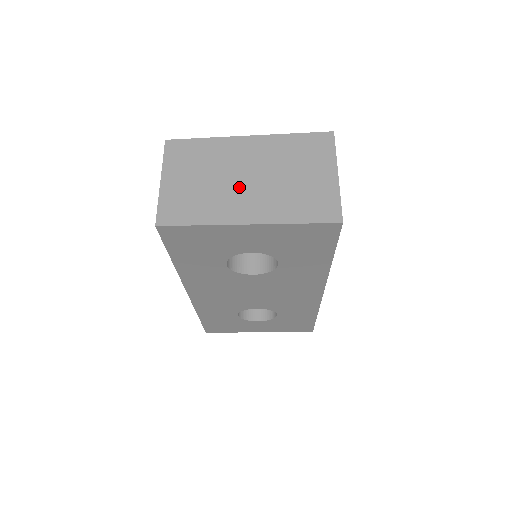
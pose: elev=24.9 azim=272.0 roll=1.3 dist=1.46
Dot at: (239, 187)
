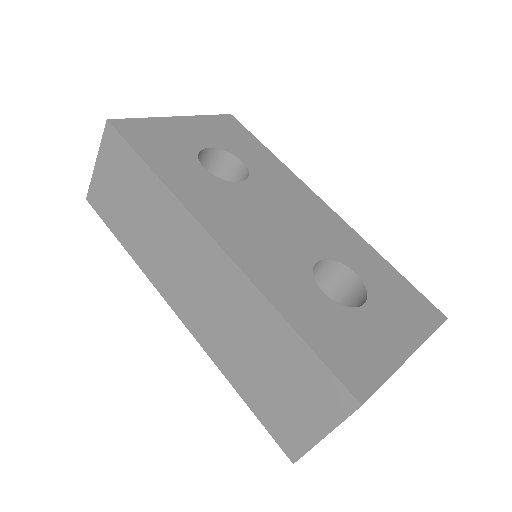
Dot at: occluded
